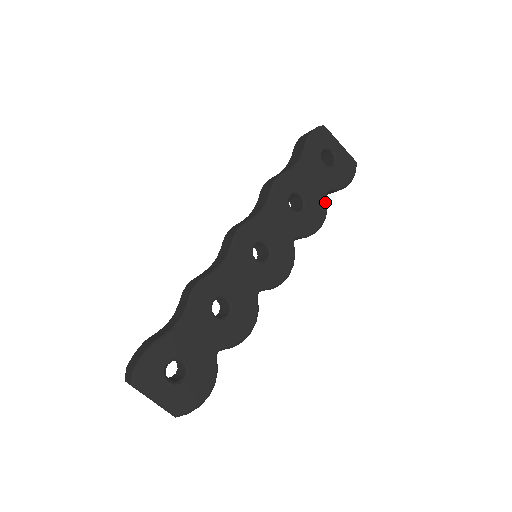
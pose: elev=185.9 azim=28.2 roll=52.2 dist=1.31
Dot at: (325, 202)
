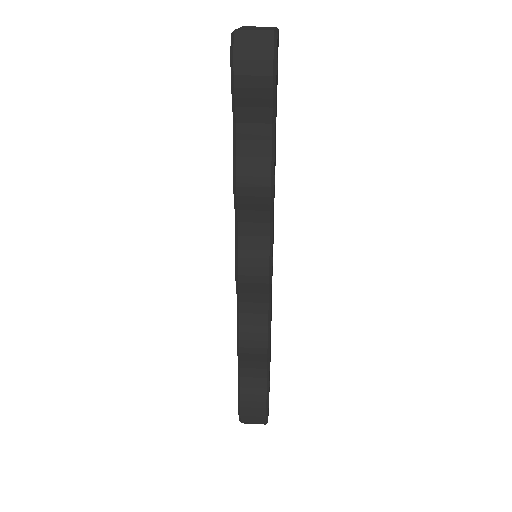
Dot at: occluded
